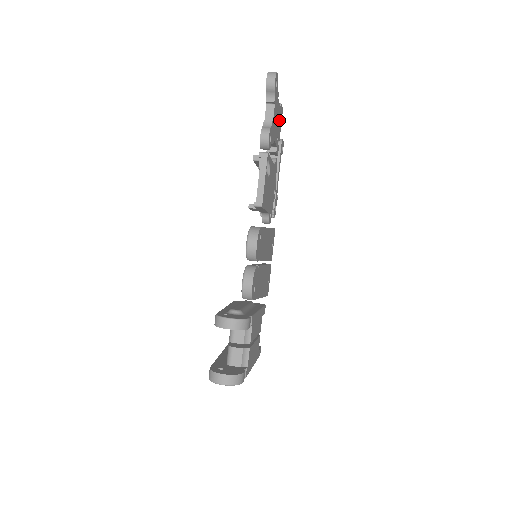
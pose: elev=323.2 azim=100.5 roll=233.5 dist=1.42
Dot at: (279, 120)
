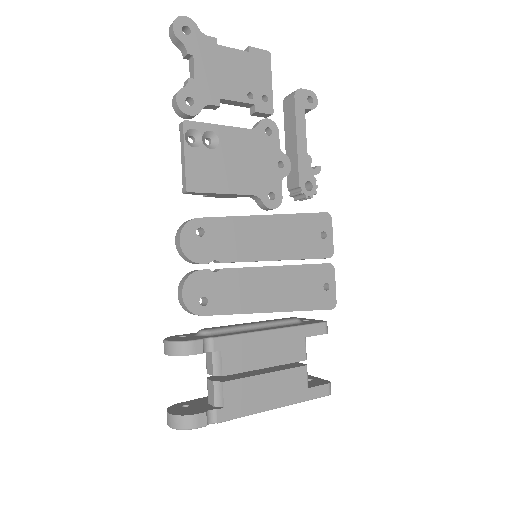
Dot at: (250, 69)
